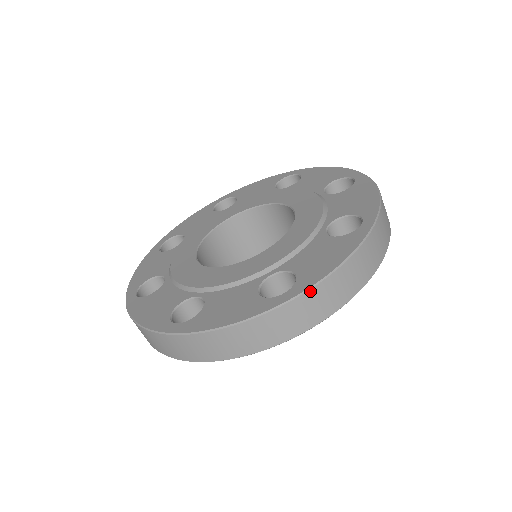
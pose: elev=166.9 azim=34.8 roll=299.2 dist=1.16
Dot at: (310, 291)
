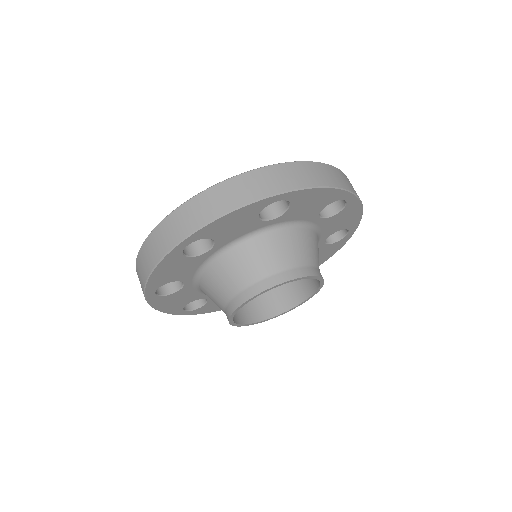
Dot at: (283, 164)
